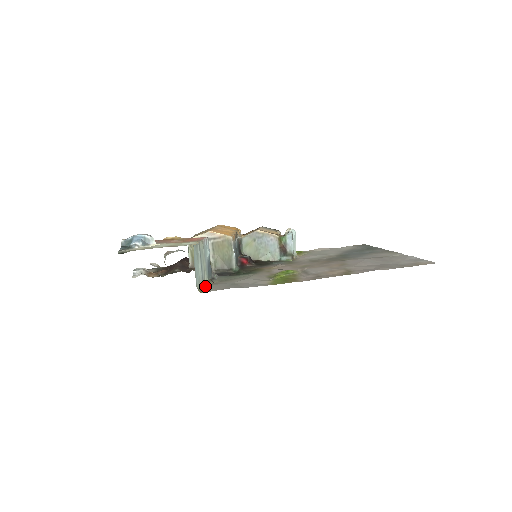
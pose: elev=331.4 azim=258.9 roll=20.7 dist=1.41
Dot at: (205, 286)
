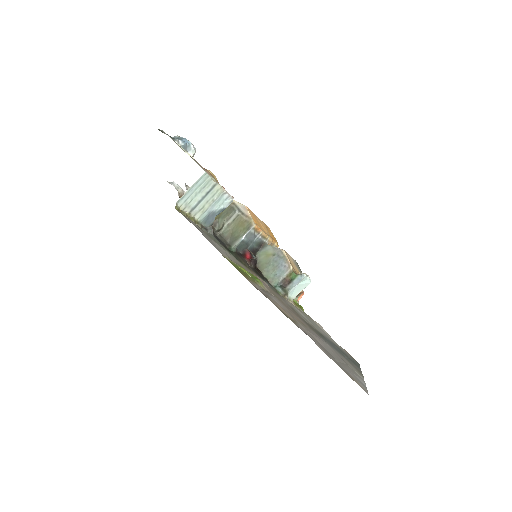
Dot at: (189, 216)
